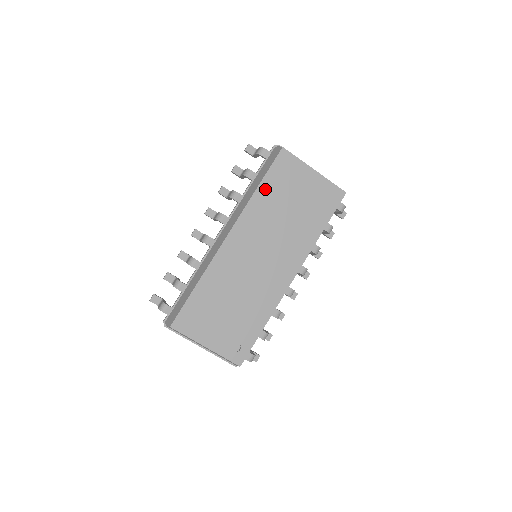
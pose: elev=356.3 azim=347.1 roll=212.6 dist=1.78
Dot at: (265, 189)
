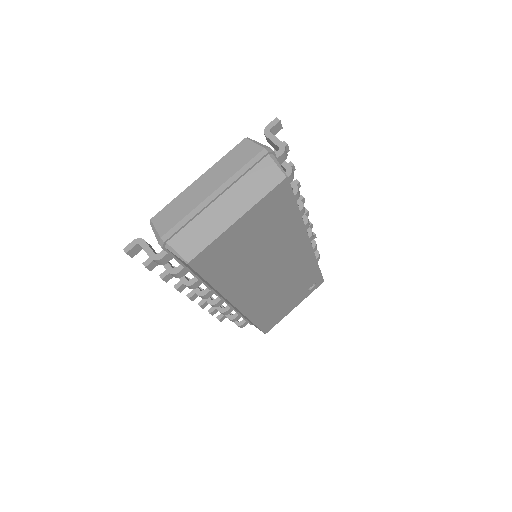
Dot at: (220, 279)
